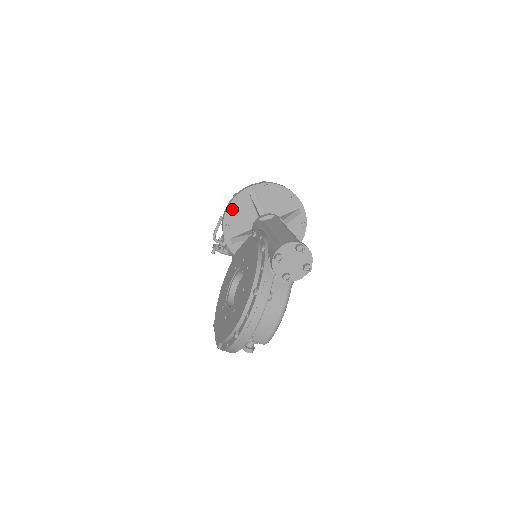
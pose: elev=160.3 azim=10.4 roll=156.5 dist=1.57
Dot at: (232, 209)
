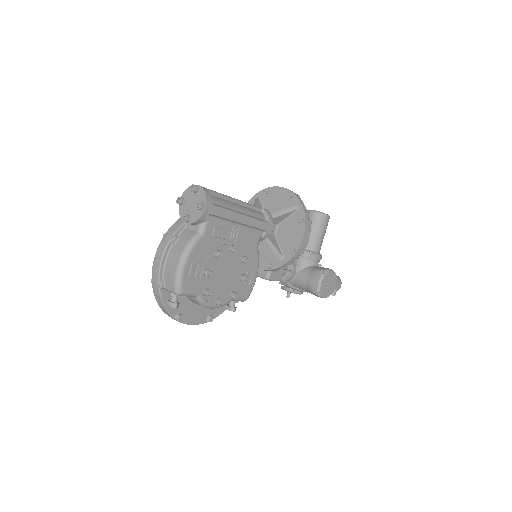
Dot at: occluded
